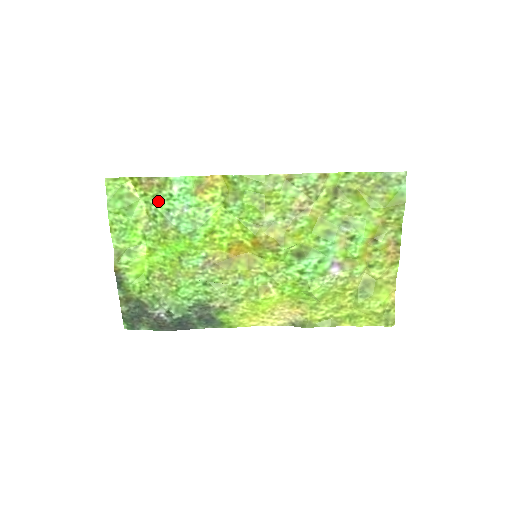
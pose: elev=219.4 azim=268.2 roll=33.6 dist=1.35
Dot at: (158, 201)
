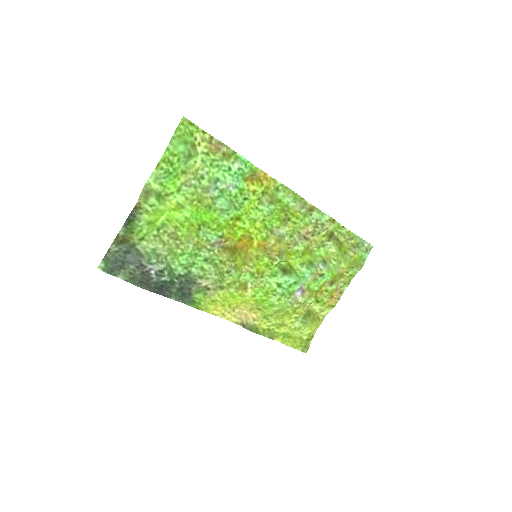
Dot at: (215, 167)
